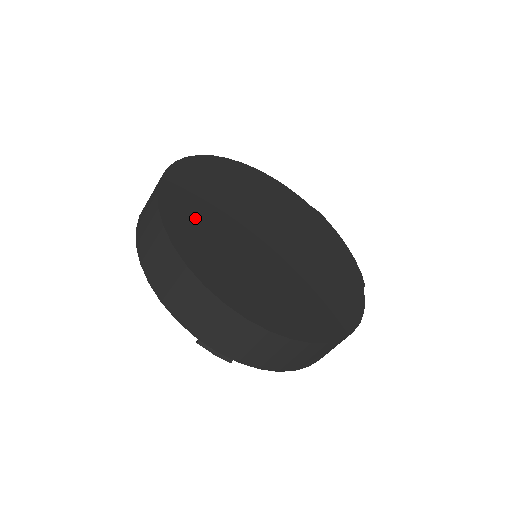
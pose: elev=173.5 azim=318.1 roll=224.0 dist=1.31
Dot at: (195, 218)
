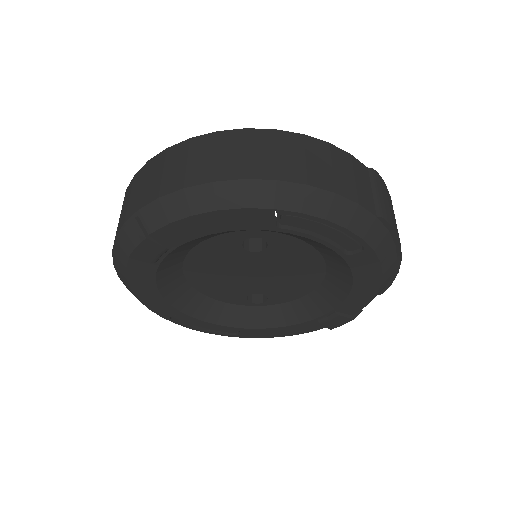
Dot at: occluded
